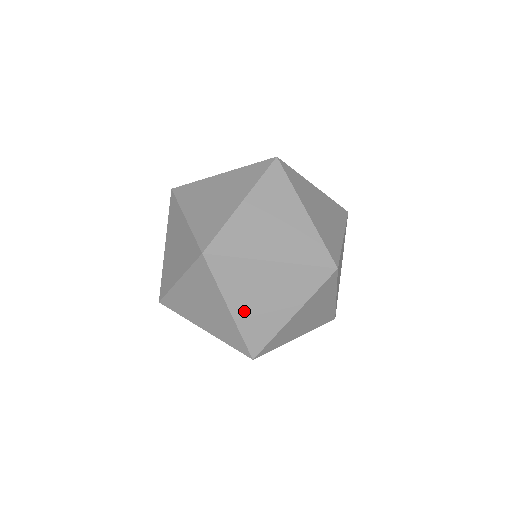
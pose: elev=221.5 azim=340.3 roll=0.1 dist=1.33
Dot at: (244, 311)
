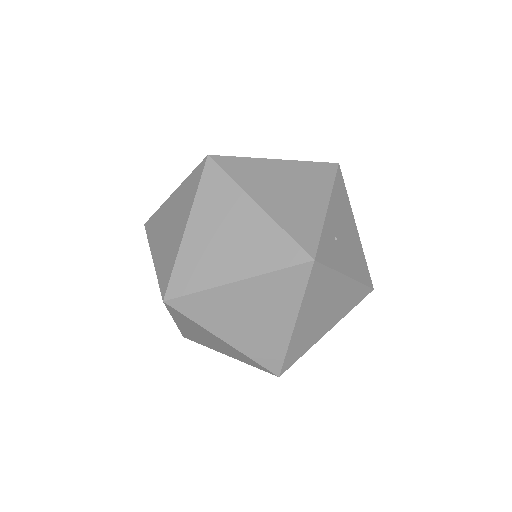
Dot at: (187, 330)
